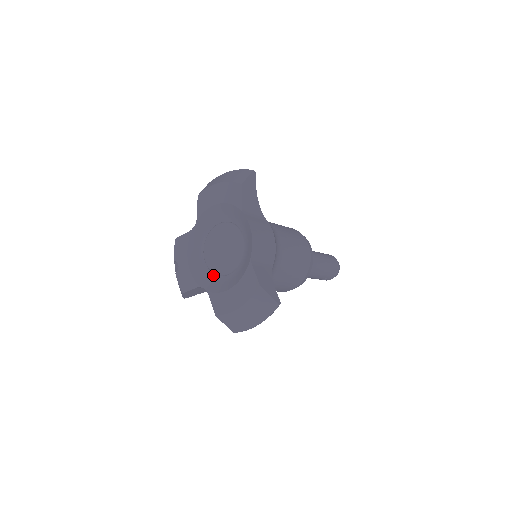
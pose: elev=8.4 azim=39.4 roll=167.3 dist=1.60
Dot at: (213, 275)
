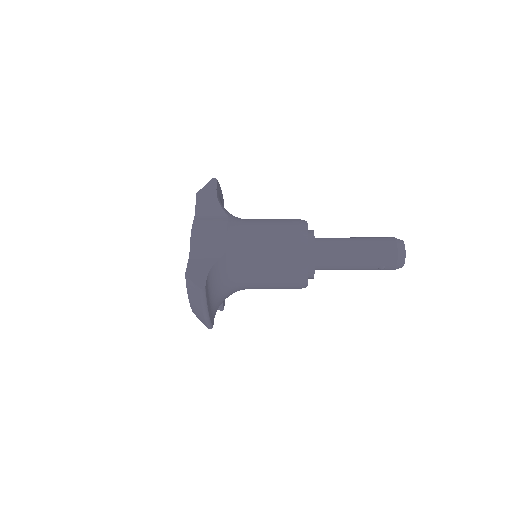
Dot at: occluded
